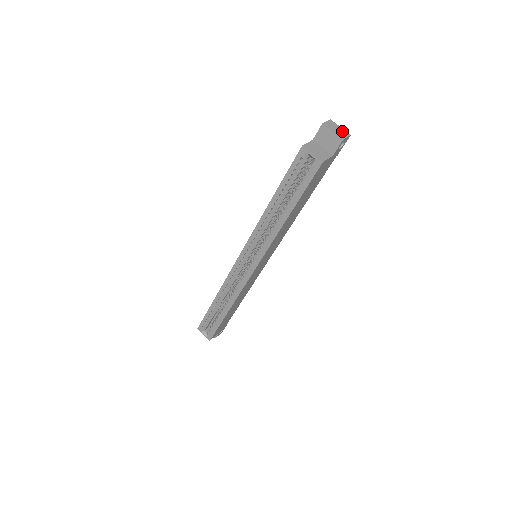
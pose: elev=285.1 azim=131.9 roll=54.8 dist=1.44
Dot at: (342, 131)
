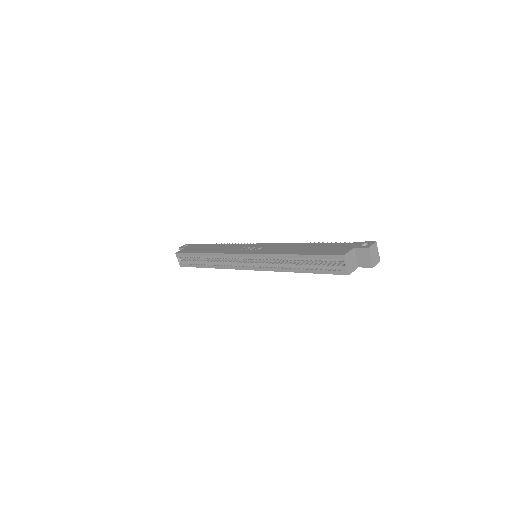
Dot at: (377, 257)
